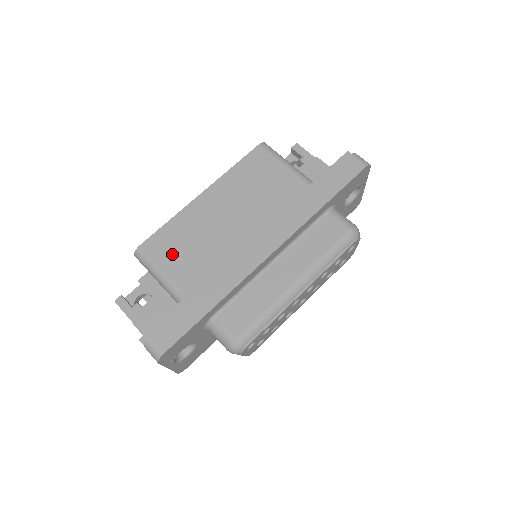
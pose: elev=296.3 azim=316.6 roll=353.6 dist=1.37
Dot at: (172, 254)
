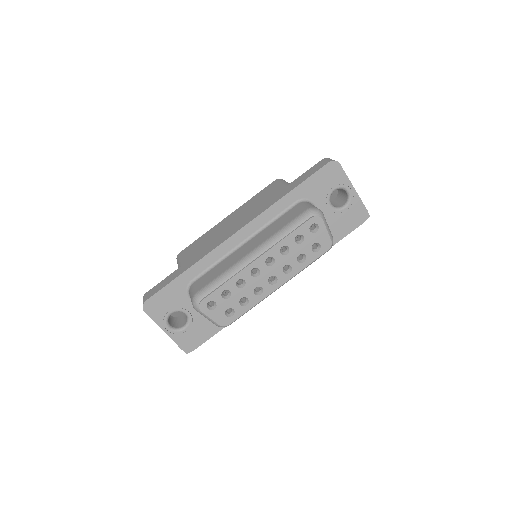
Dot at: (192, 253)
